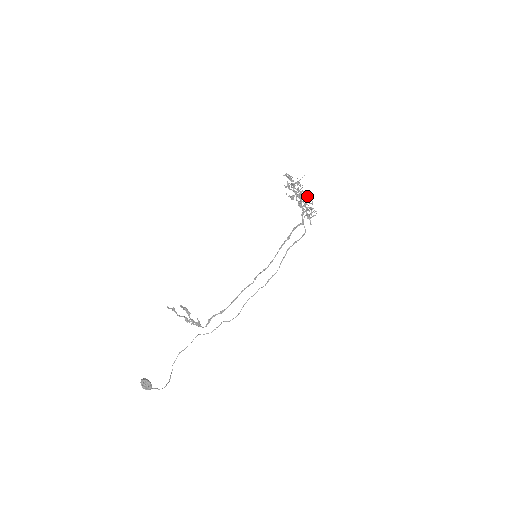
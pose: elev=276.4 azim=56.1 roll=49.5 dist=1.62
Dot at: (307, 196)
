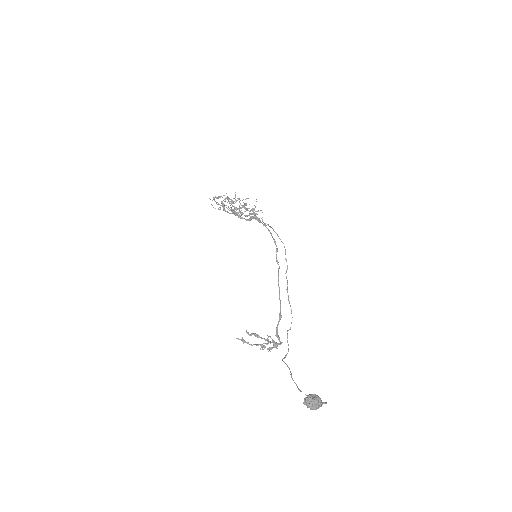
Dot at: (240, 208)
